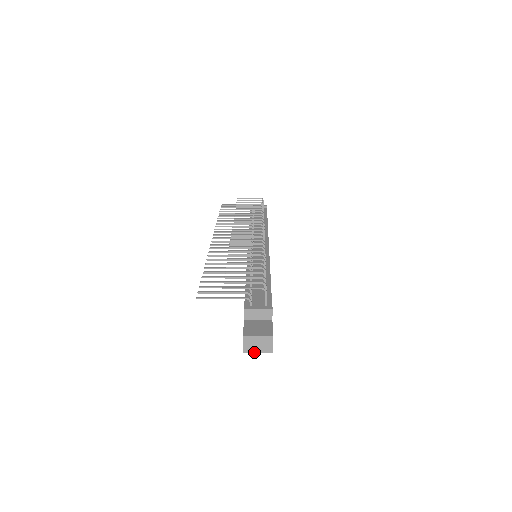
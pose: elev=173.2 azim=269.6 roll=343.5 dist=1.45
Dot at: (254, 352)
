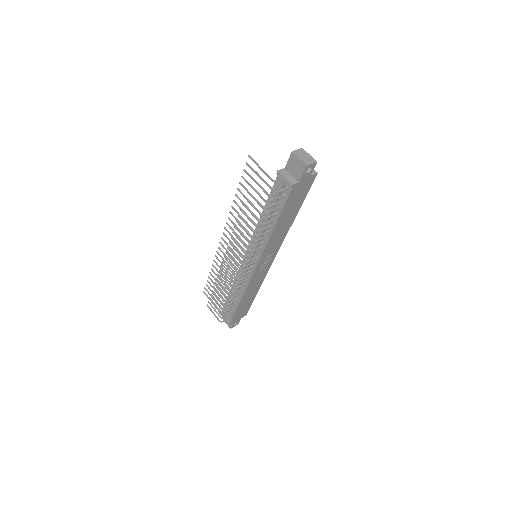
Dot at: occluded
